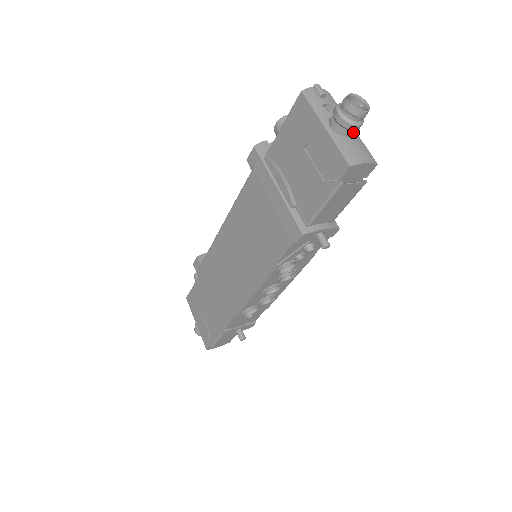
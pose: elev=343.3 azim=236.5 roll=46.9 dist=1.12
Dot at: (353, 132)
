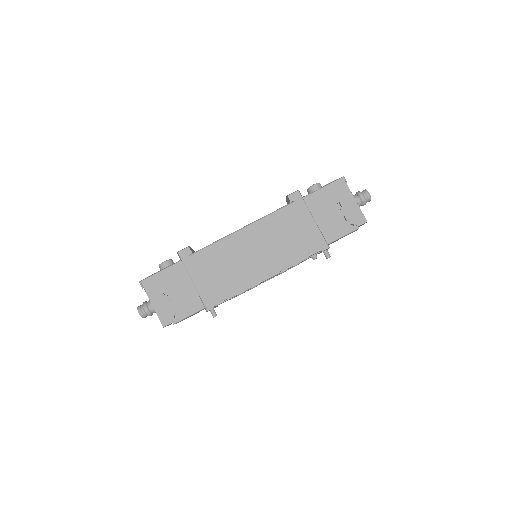
Dot at: (359, 206)
